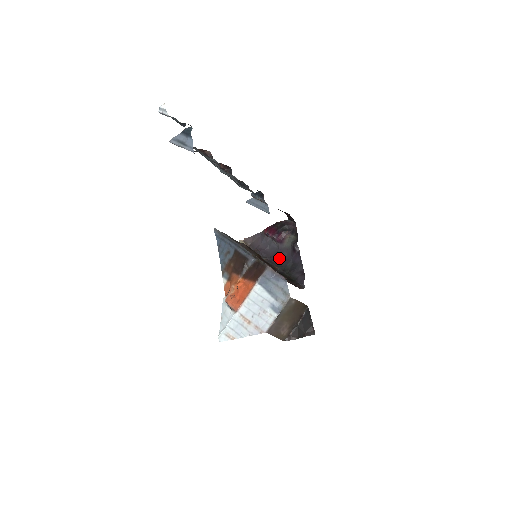
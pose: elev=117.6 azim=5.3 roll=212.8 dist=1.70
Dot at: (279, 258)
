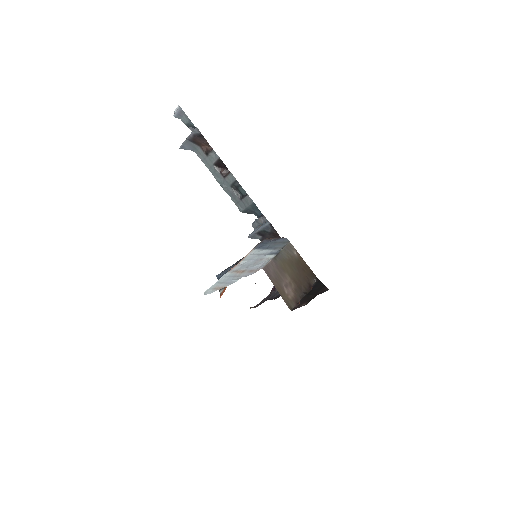
Dot at: occluded
